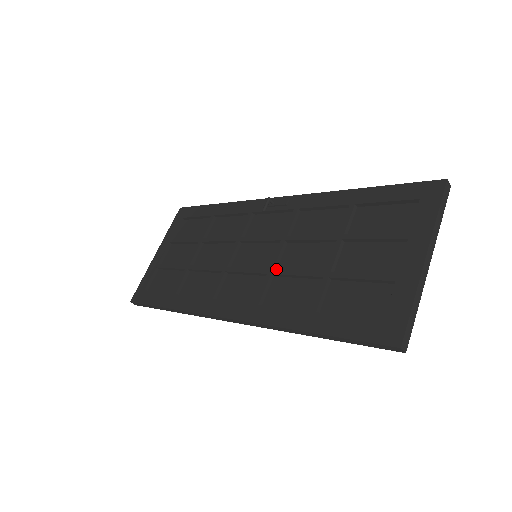
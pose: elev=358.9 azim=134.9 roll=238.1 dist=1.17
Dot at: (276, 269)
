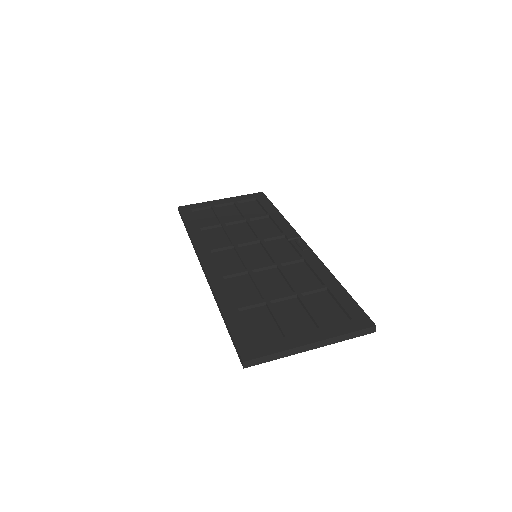
Dot at: (253, 271)
